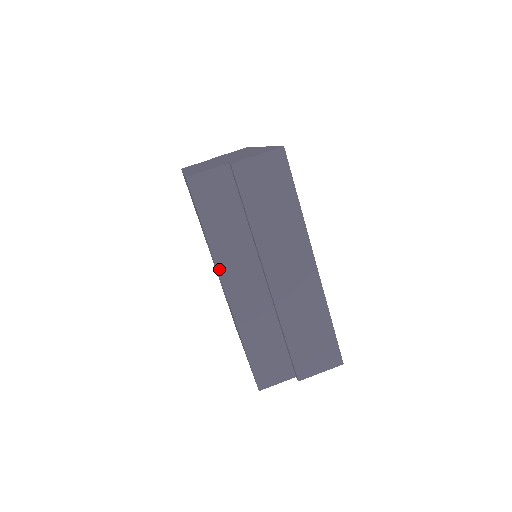
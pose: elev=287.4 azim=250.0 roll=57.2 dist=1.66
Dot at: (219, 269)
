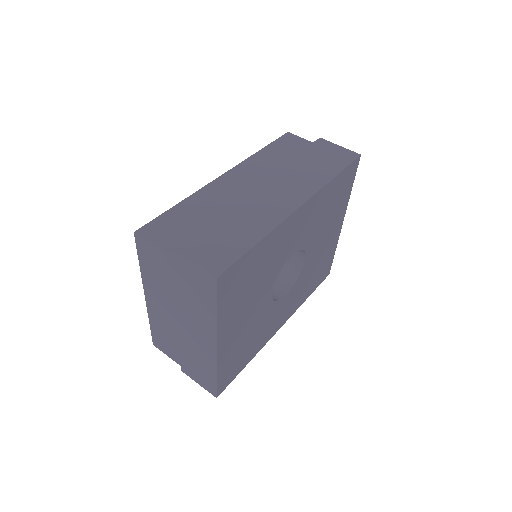
Dot at: (239, 165)
